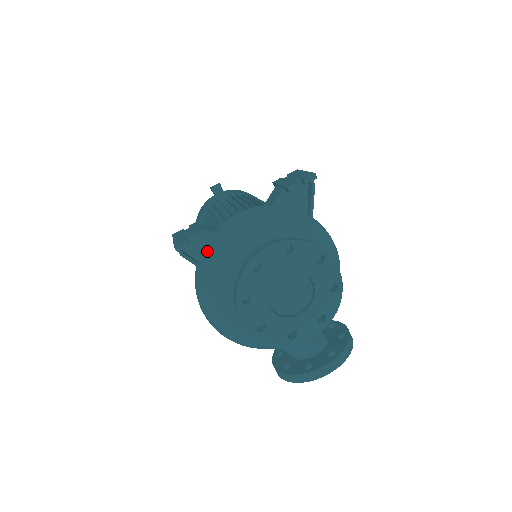
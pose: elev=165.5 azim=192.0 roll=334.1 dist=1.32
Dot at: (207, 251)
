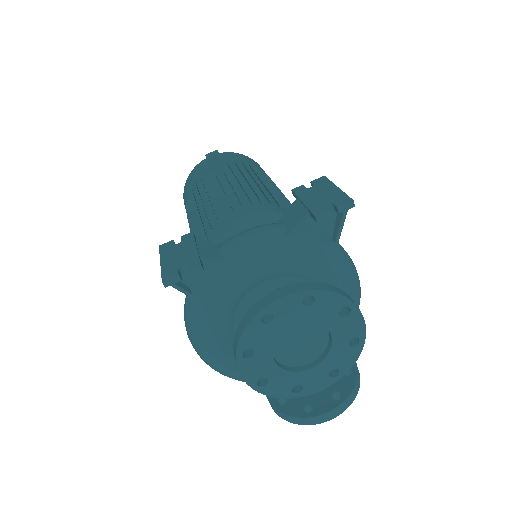
Dot at: (203, 280)
